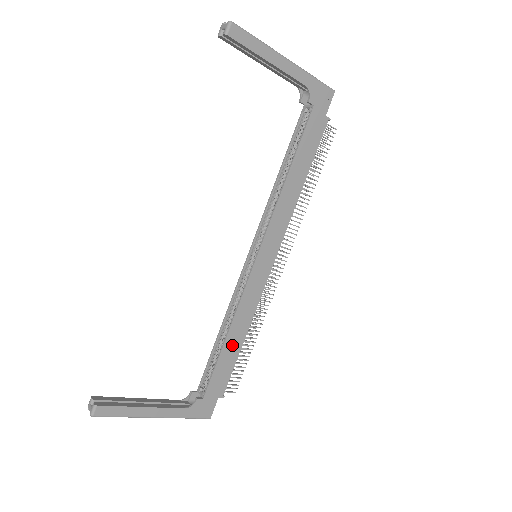
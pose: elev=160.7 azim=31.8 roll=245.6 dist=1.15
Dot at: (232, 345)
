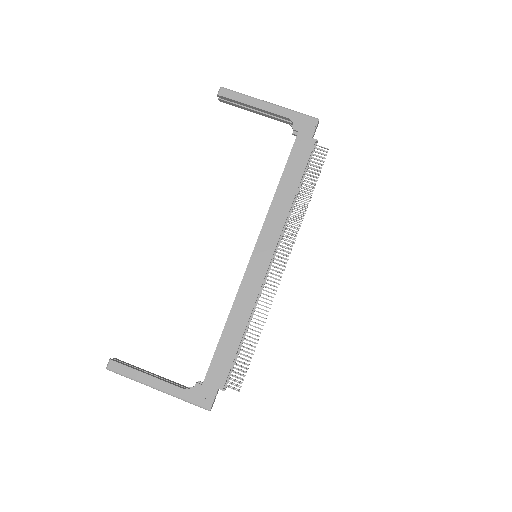
Dot at: (231, 335)
